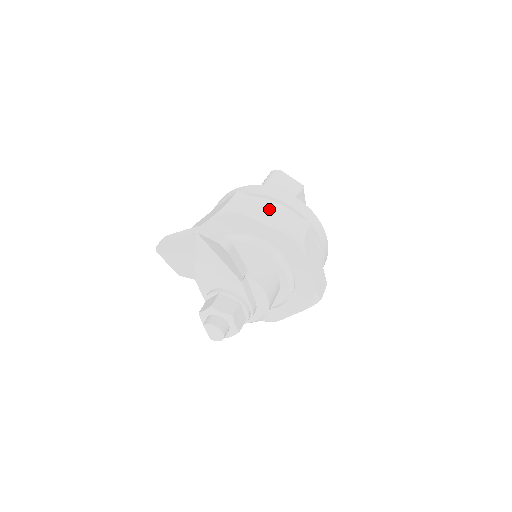
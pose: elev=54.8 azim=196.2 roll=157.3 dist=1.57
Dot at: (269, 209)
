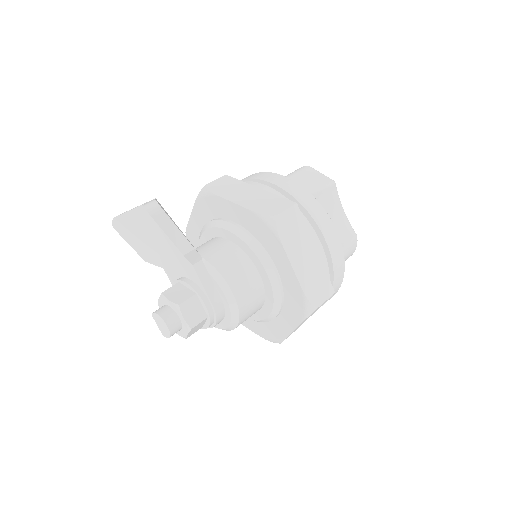
Dot at: (251, 190)
